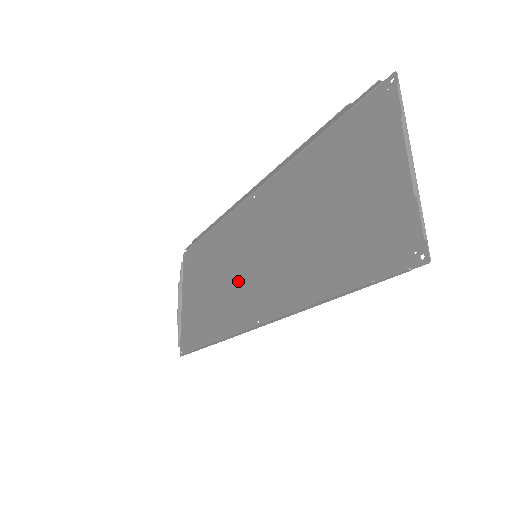
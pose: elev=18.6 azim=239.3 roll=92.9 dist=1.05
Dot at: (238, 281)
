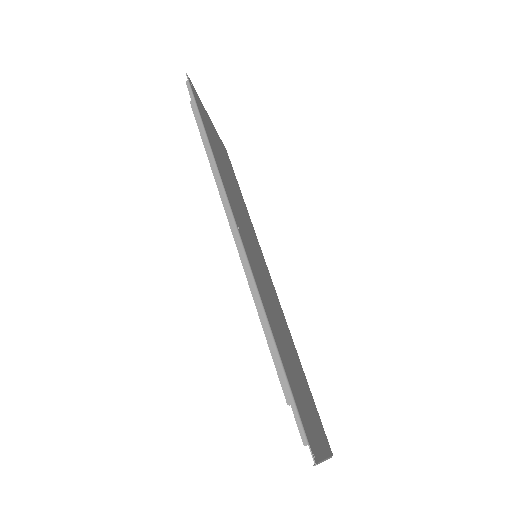
Dot at: (263, 283)
